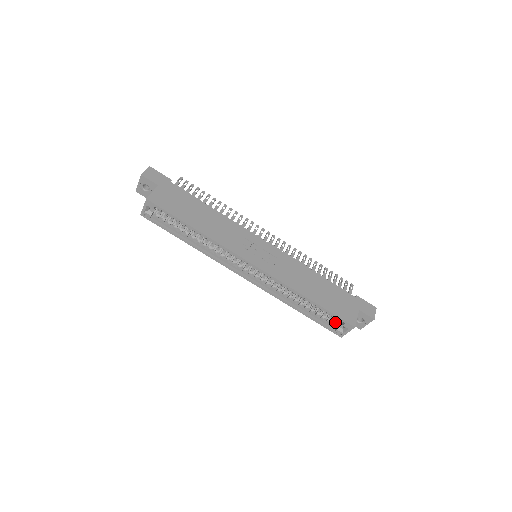
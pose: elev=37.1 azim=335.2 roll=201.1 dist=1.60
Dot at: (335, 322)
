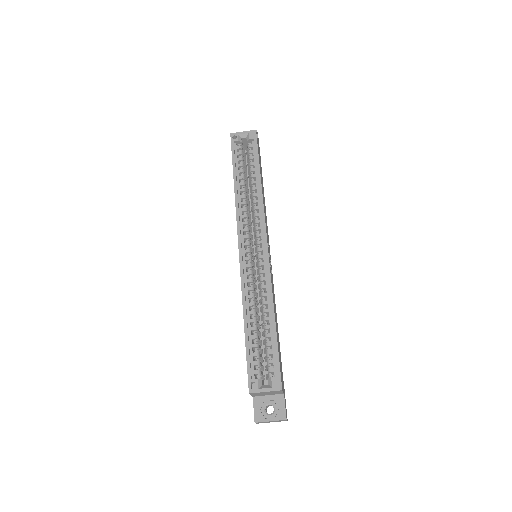
Dot at: (261, 372)
